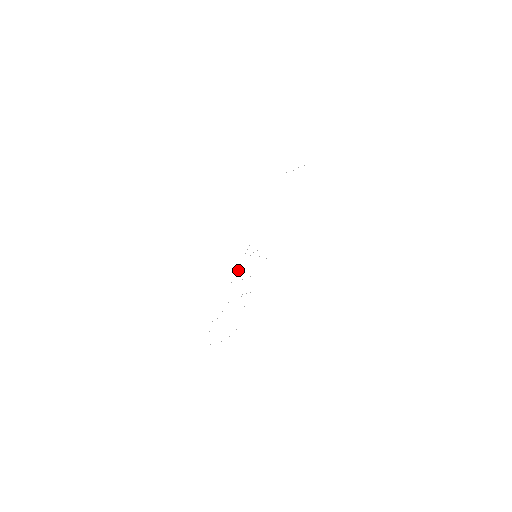
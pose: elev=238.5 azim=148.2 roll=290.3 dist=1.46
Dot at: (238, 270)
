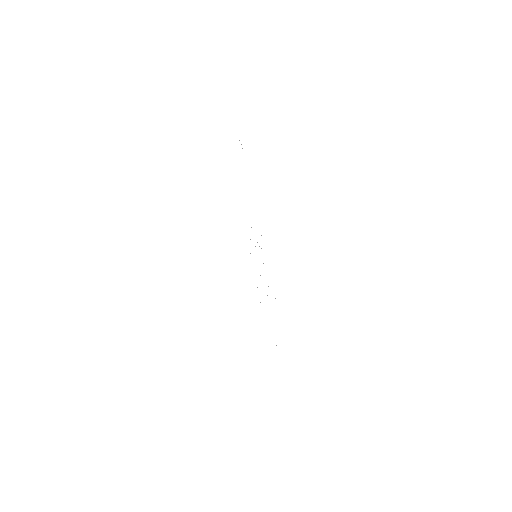
Dot at: occluded
